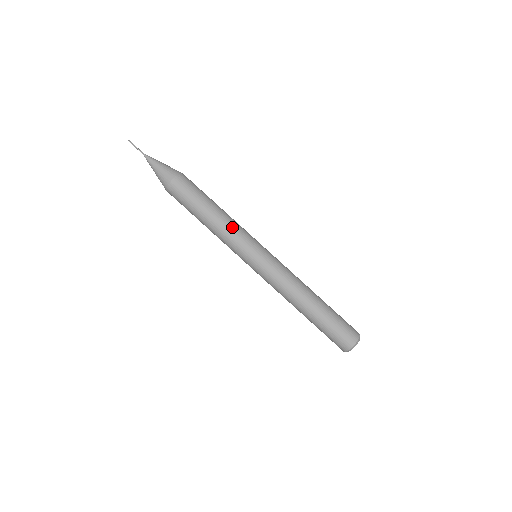
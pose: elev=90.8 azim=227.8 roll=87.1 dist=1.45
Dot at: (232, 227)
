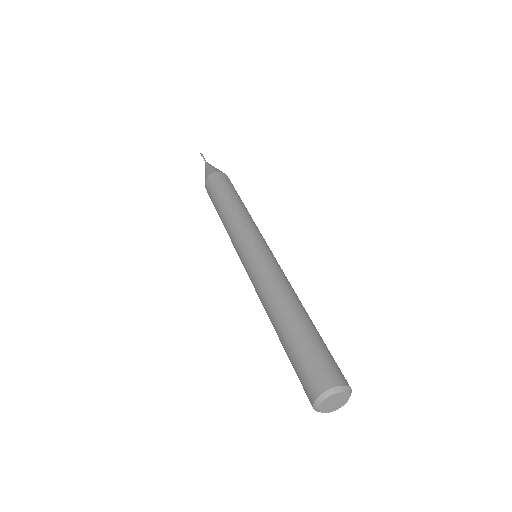
Dot at: (240, 217)
